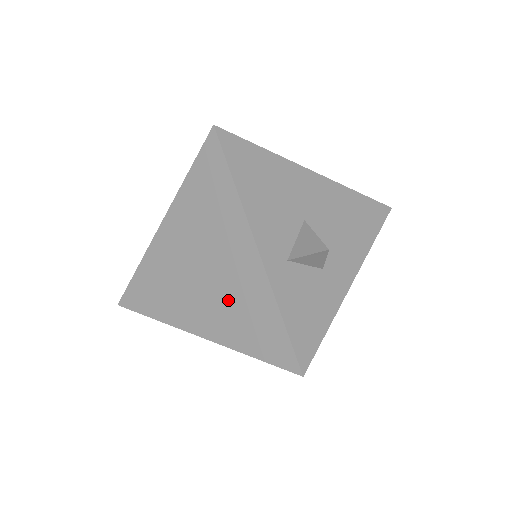
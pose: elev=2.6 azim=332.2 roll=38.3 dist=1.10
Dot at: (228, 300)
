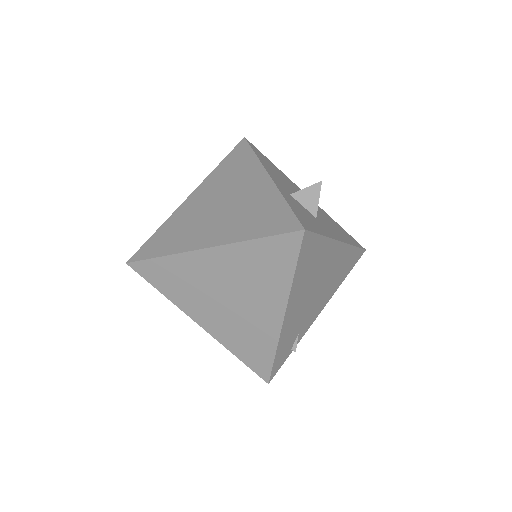
Dot at: (240, 212)
